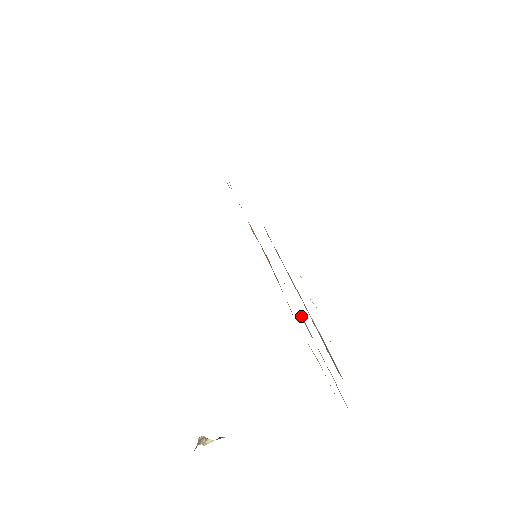
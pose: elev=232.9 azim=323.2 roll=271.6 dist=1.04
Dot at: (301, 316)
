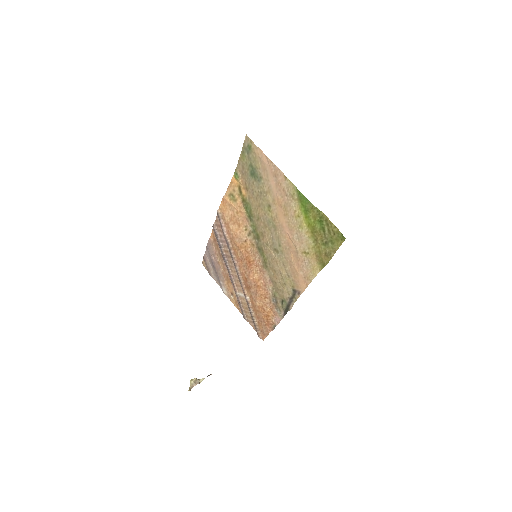
Dot at: (244, 288)
